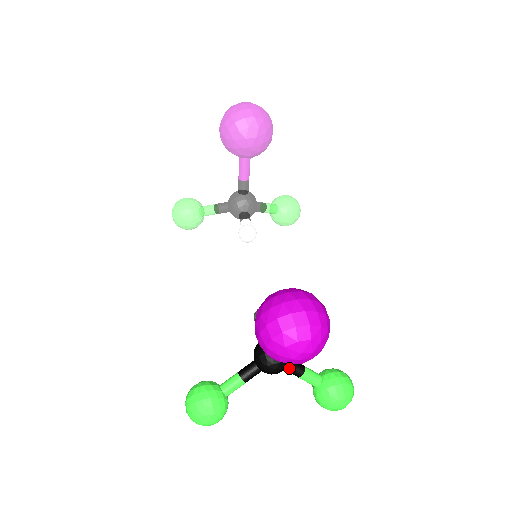
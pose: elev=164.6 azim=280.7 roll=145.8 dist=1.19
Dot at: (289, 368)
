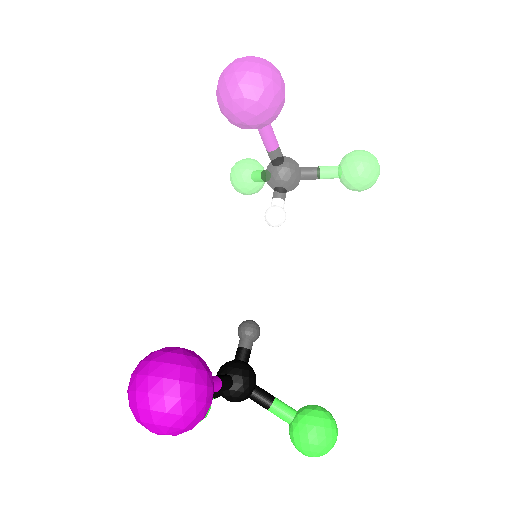
Dot at: (252, 399)
